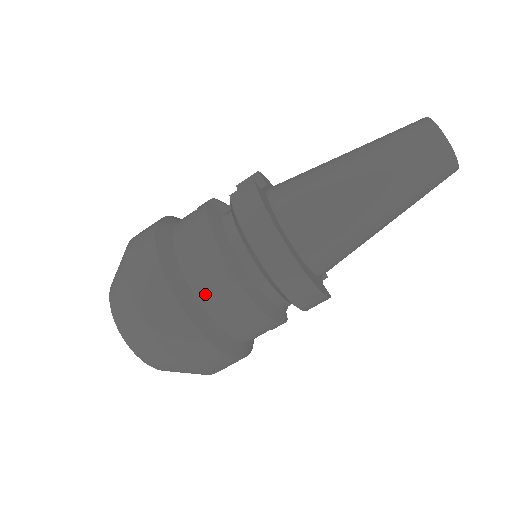
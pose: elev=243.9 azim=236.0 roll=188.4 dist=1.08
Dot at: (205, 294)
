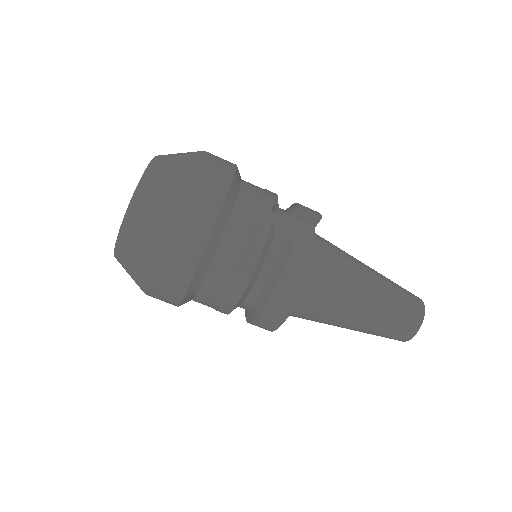
Dot at: (211, 285)
